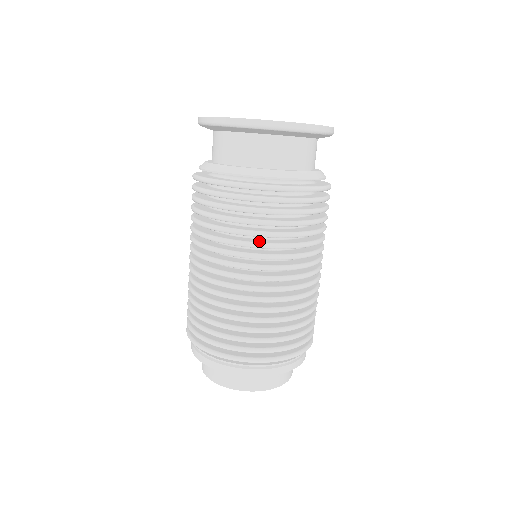
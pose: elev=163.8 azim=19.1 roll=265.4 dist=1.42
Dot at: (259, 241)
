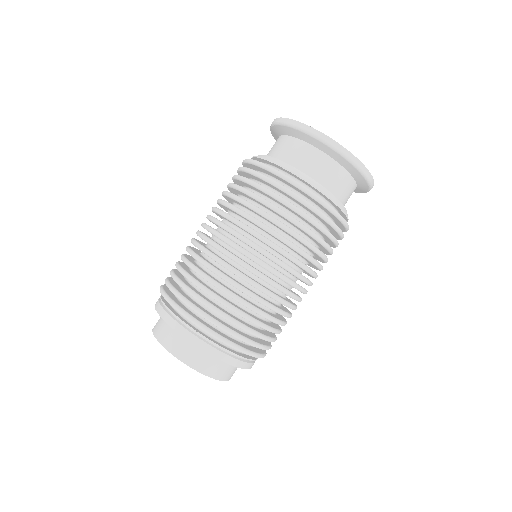
Dot at: (299, 247)
